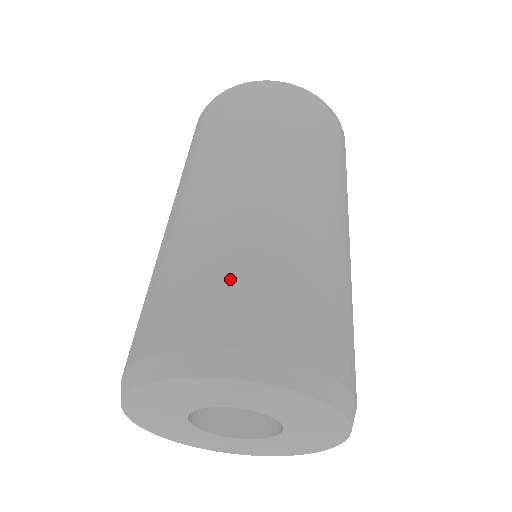
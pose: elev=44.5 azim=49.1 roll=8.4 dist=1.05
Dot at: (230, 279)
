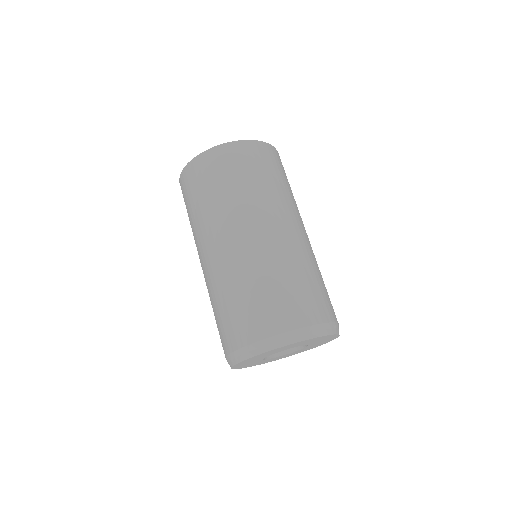
Dot at: (257, 301)
